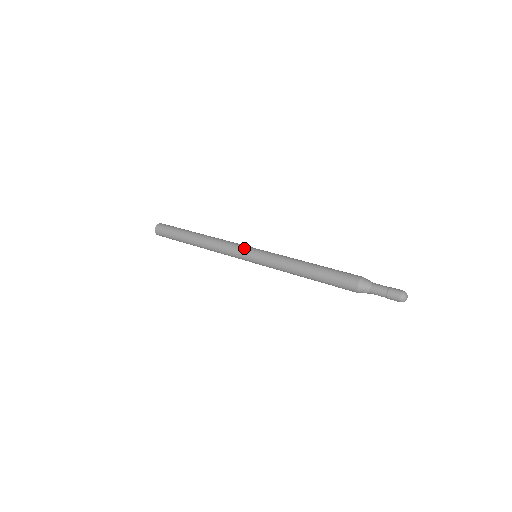
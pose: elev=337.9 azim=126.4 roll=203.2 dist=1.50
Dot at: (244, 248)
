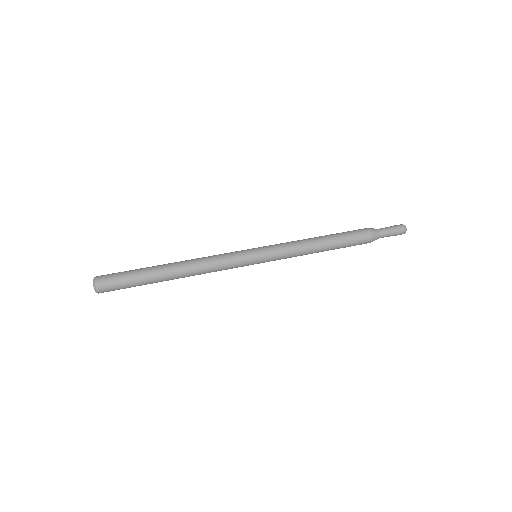
Dot at: (244, 258)
